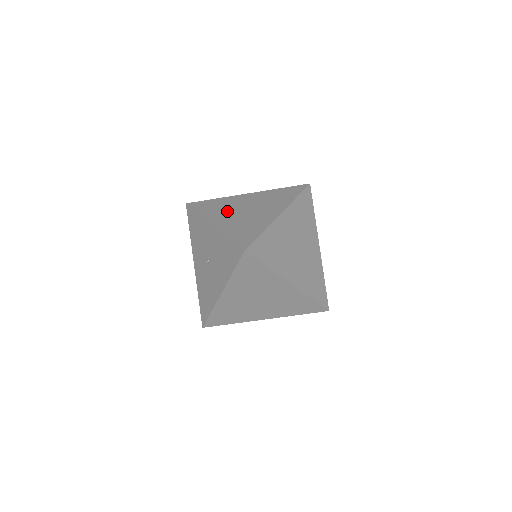
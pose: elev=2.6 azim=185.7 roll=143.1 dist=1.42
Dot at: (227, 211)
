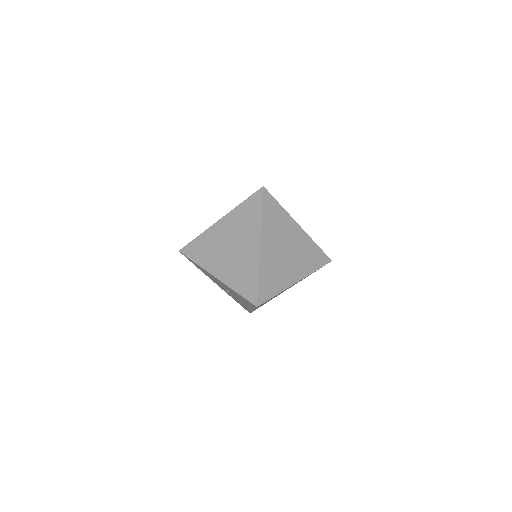
Dot at: (217, 254)
